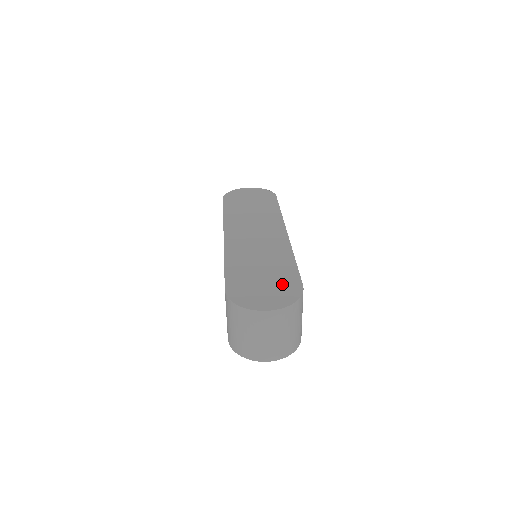
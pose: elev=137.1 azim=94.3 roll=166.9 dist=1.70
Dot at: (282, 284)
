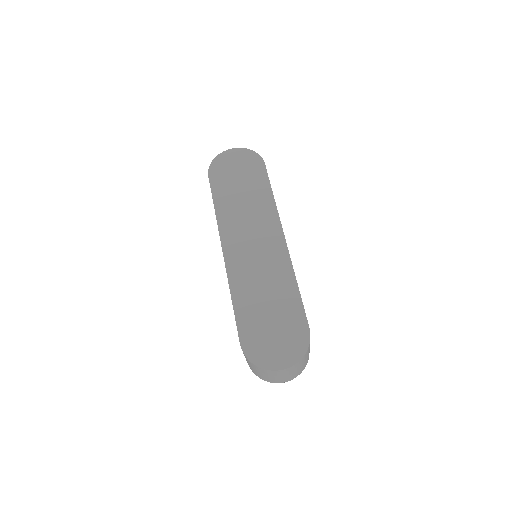
Dot at: (290, 328)
